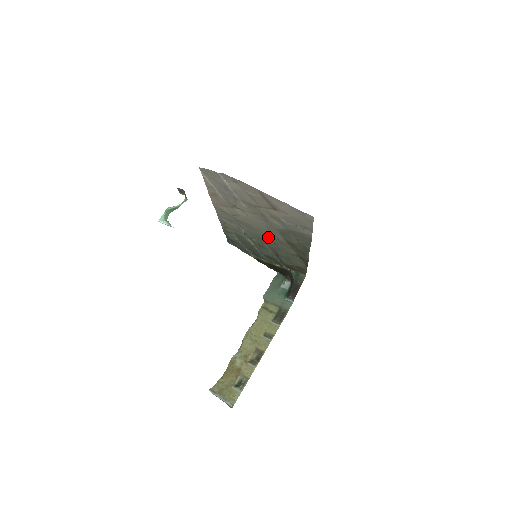
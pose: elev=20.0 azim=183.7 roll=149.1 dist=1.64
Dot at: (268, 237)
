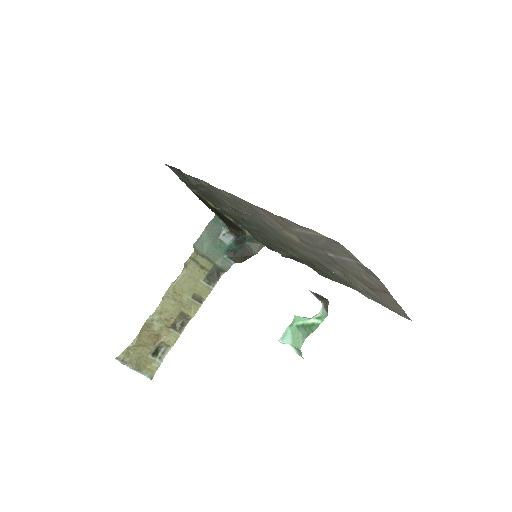
Dot at: (282, 241)
